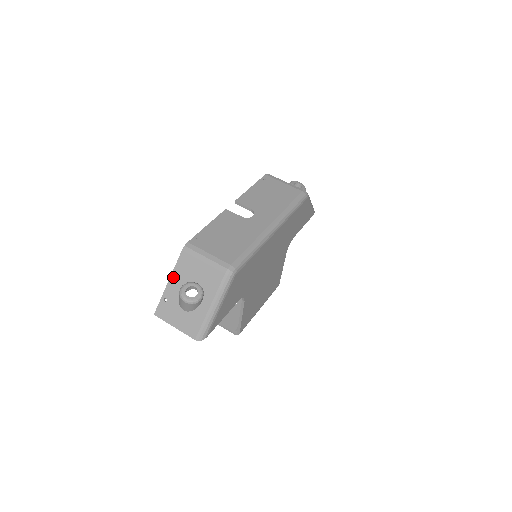
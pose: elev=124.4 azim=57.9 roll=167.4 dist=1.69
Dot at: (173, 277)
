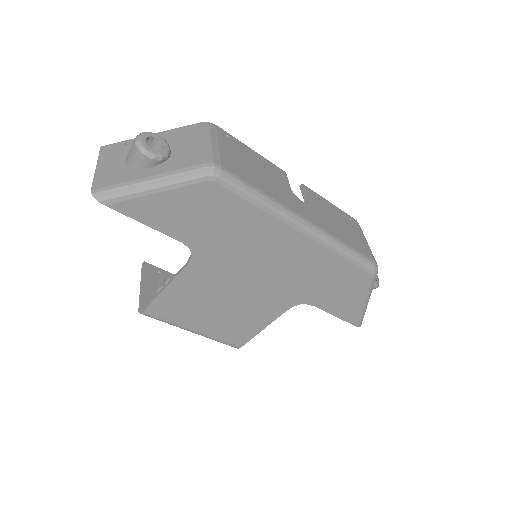
Dot at: (162, 134)
